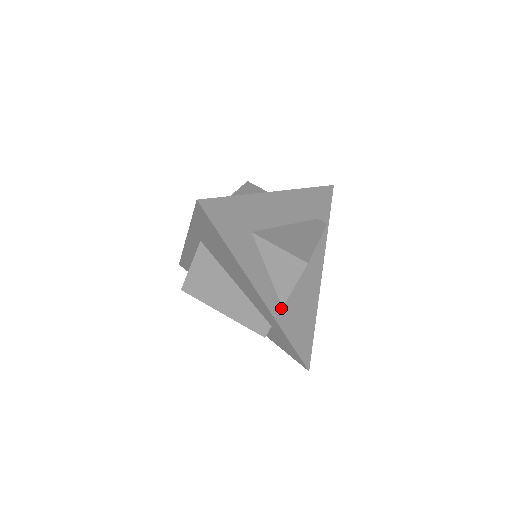
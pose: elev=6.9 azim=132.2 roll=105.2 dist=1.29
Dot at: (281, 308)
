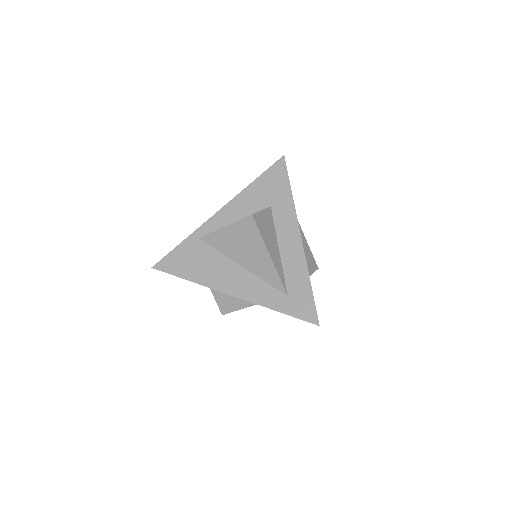
Dot at: occluded
